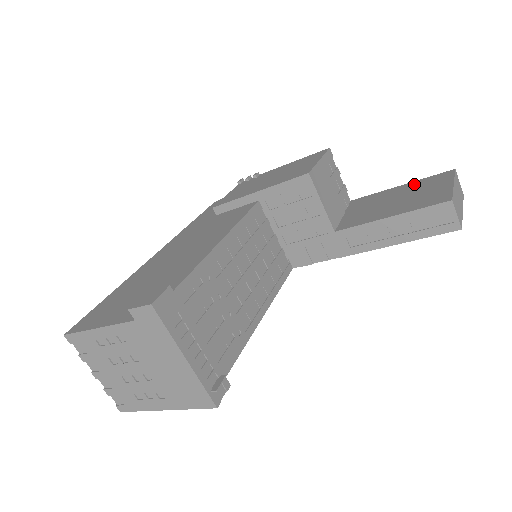
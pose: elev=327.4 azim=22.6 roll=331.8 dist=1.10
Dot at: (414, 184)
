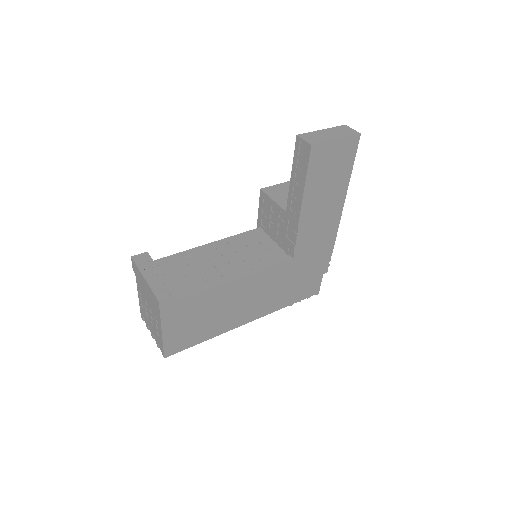
Dot at: occluded
